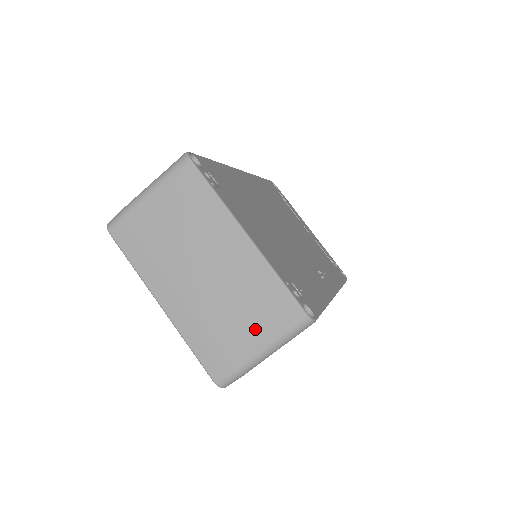
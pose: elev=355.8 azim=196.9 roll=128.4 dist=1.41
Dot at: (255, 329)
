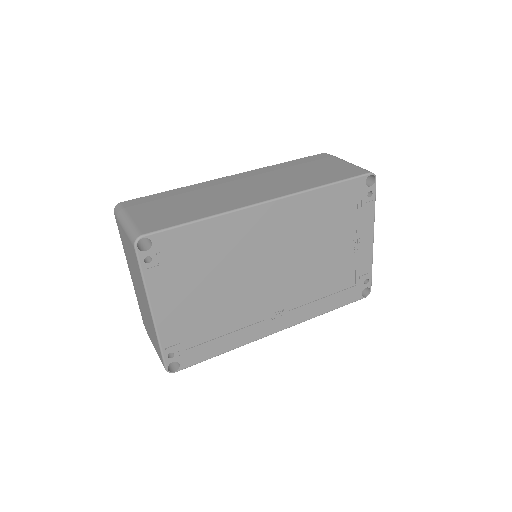
Dot at: (153, 340)
